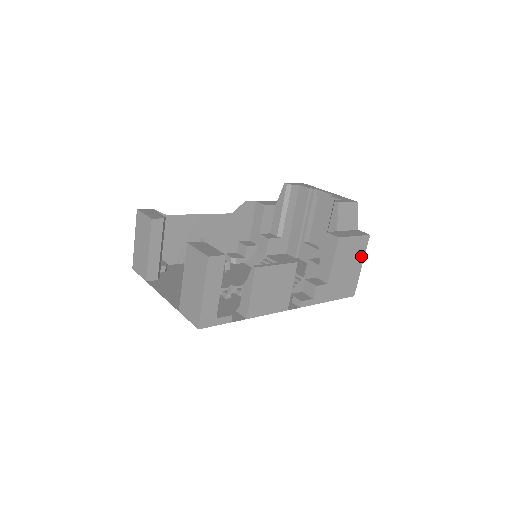
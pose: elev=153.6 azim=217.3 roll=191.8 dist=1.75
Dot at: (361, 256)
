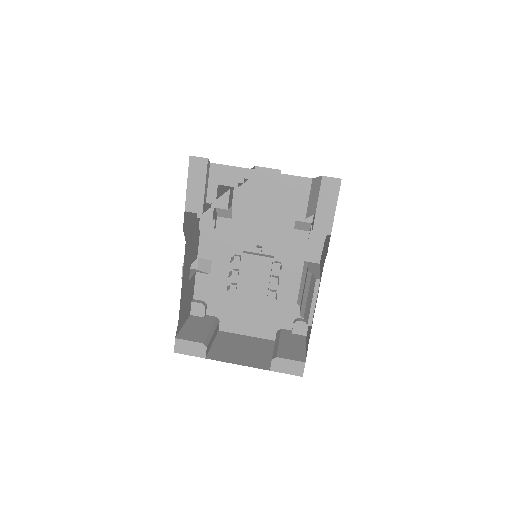
Dot at: occluded
